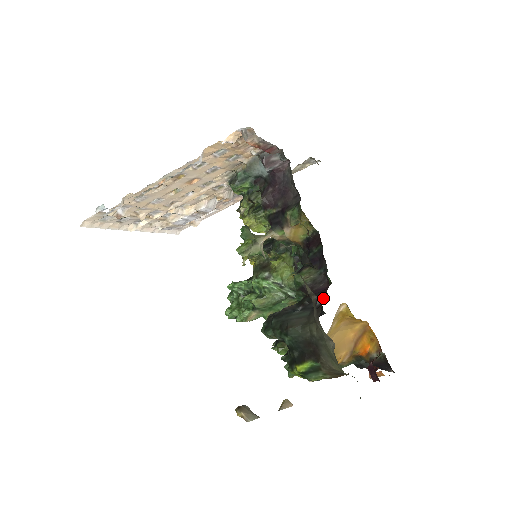
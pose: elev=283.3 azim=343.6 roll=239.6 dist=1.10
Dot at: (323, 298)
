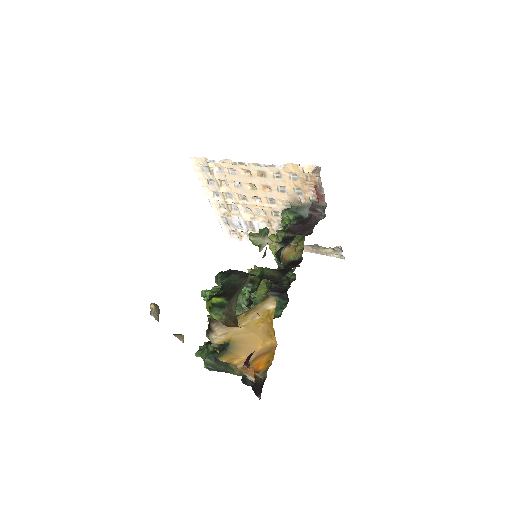
Dot at: occluded
